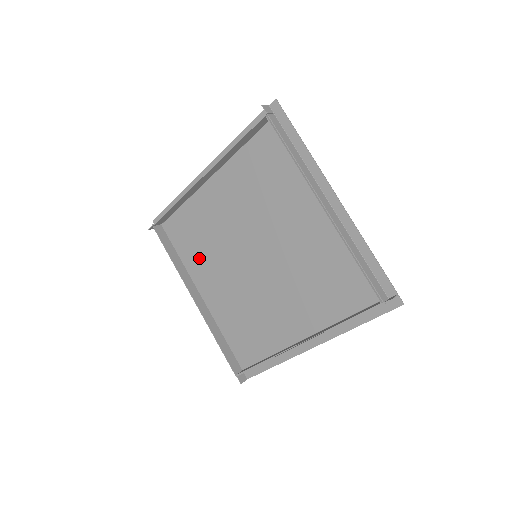
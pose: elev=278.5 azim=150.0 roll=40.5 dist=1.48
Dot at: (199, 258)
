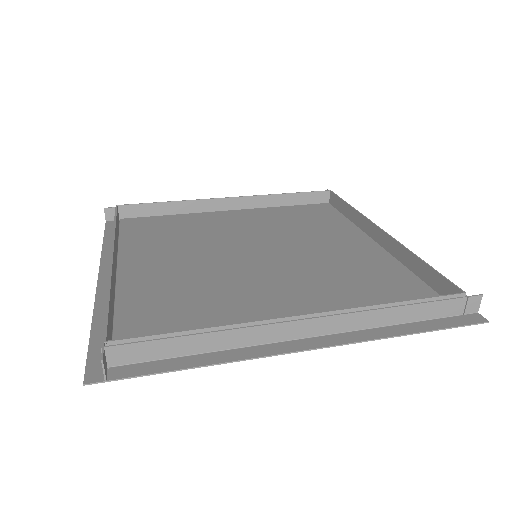
Dot at: (155, 244)
